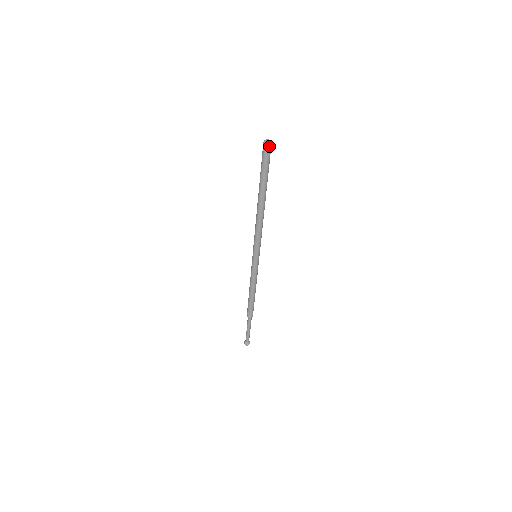
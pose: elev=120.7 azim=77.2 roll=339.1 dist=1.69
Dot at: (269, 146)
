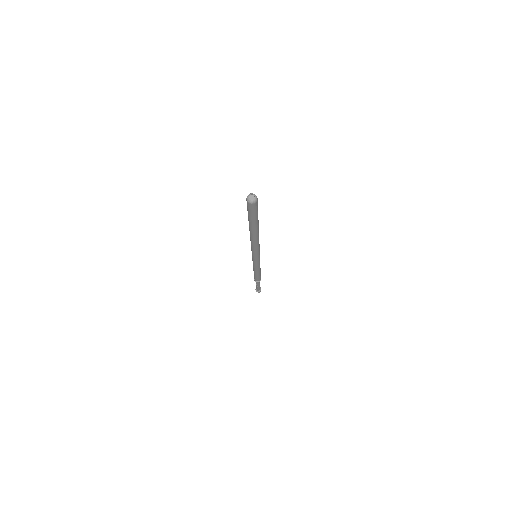
Dot at: (256, 202)
